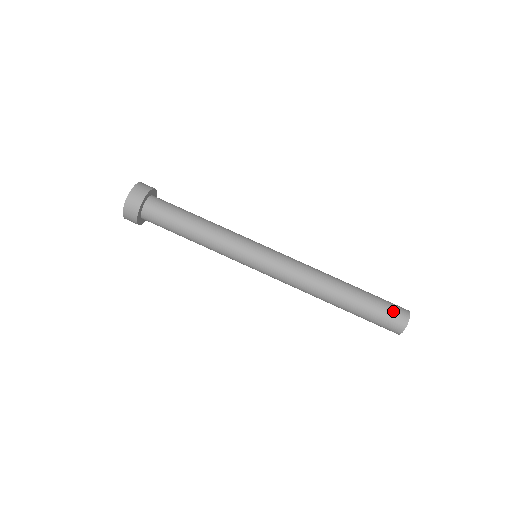
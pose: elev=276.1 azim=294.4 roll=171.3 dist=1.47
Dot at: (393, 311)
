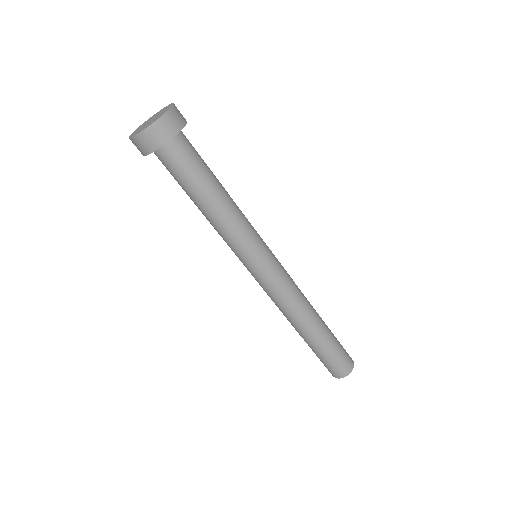
Dot at: (343, 363)
